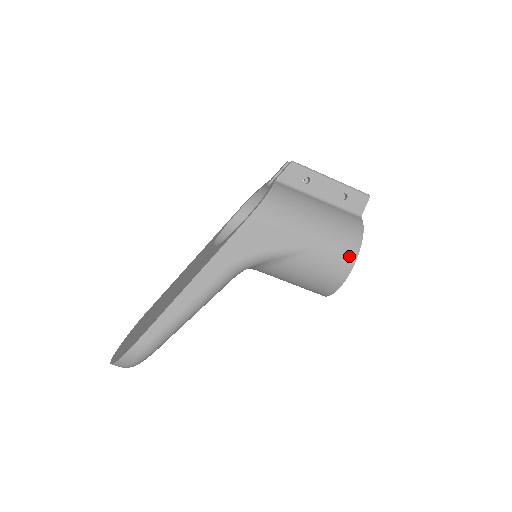
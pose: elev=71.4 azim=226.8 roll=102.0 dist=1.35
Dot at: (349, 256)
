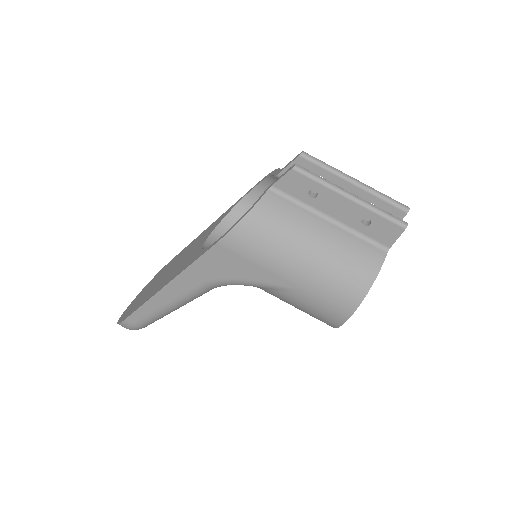
Dot at: (344, 307)
